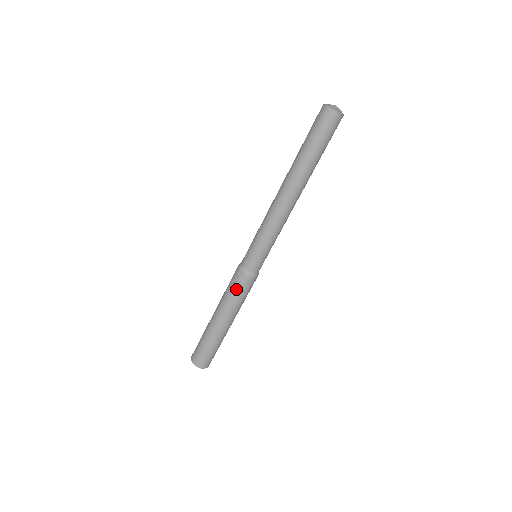
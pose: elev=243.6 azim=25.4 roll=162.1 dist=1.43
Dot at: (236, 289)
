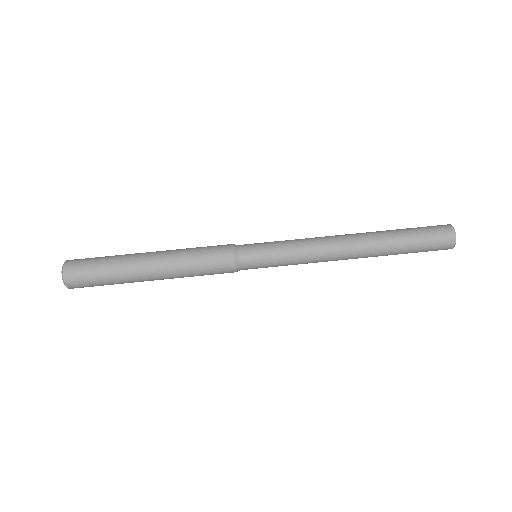
Dot at: (207, 247)
